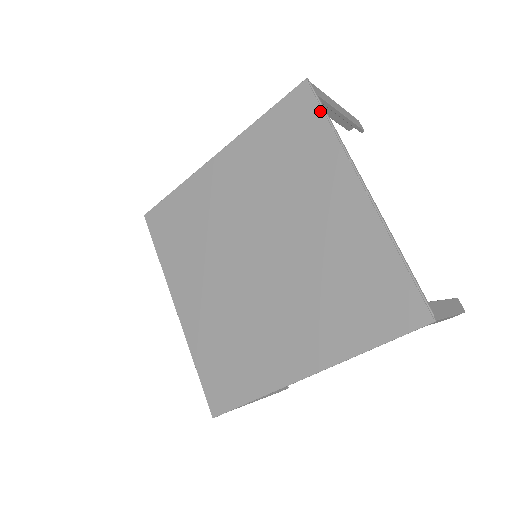
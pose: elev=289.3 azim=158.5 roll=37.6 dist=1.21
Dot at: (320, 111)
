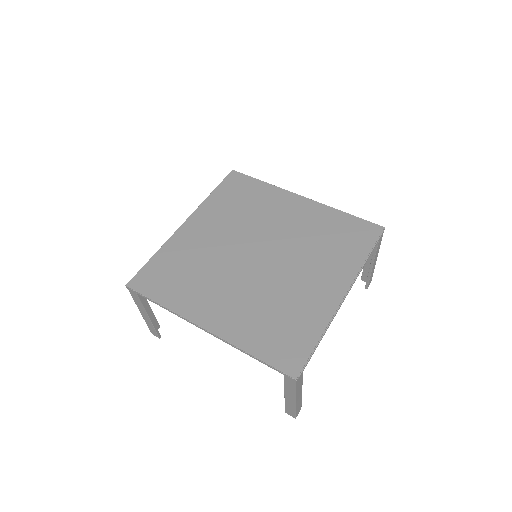
Dot at: (372, 245)
